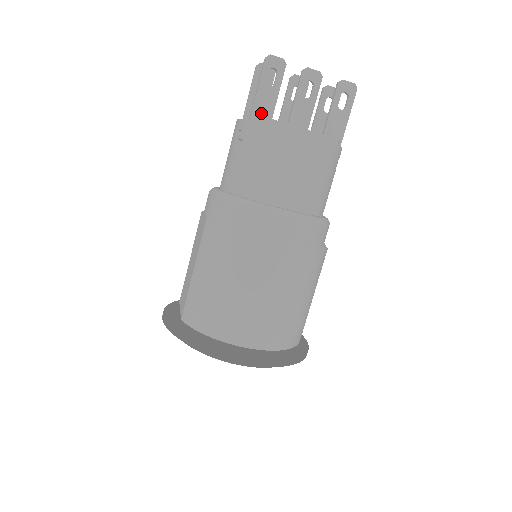
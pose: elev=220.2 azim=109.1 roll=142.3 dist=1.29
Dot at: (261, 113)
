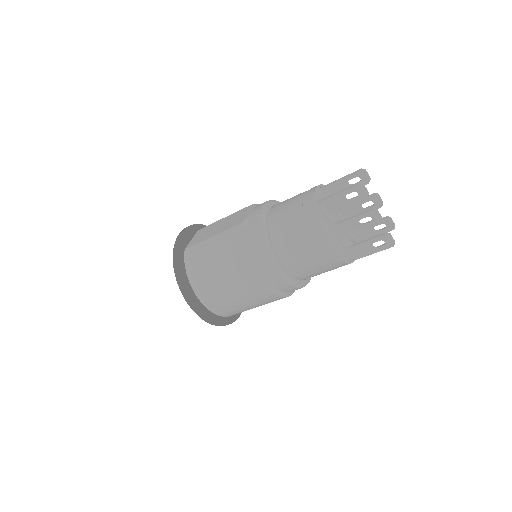
Dot at: (326, 206)
